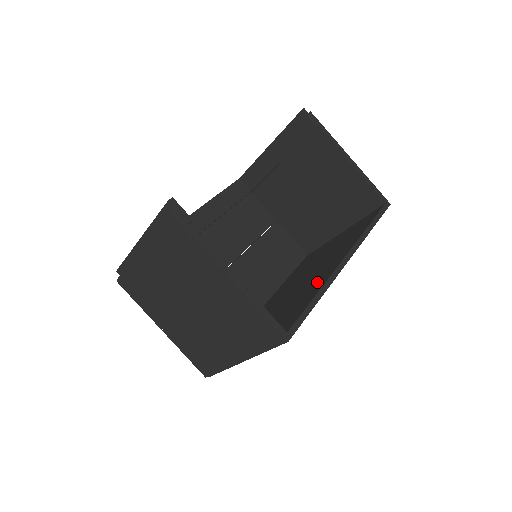
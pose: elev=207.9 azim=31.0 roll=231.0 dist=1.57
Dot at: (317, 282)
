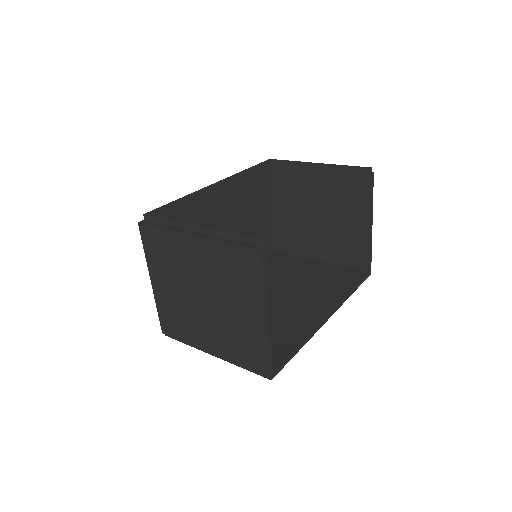
Dot at: (300, 323)
